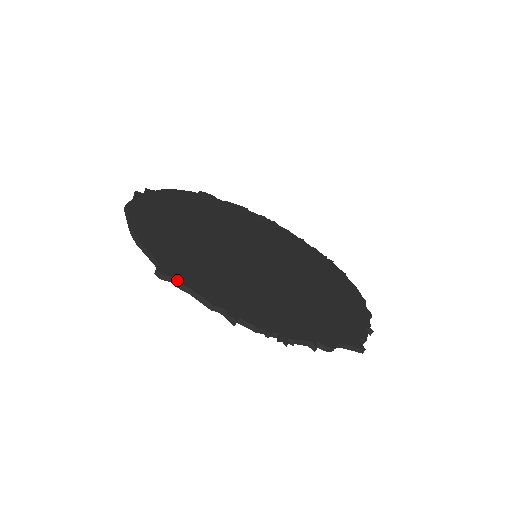
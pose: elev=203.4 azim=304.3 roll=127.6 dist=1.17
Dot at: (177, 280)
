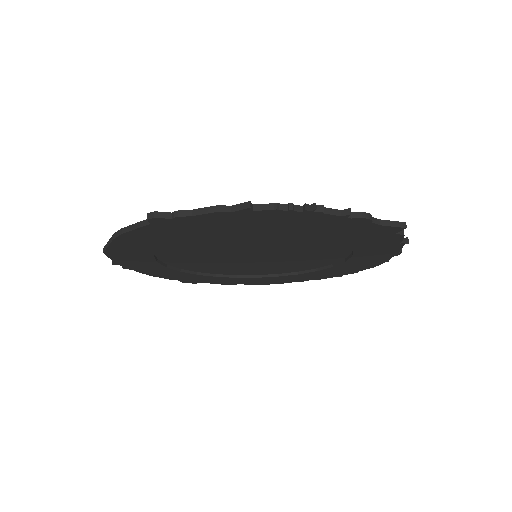
Dot at: occluded
